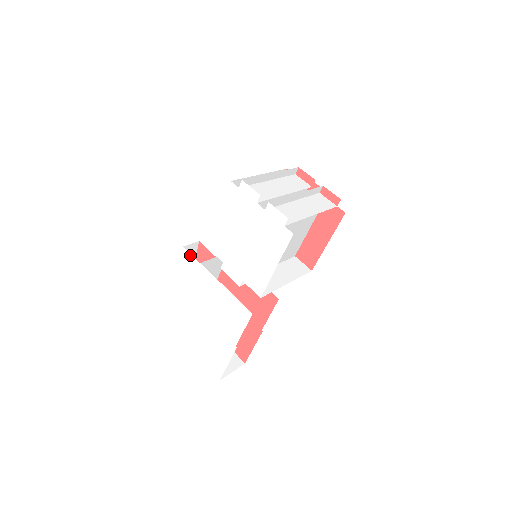
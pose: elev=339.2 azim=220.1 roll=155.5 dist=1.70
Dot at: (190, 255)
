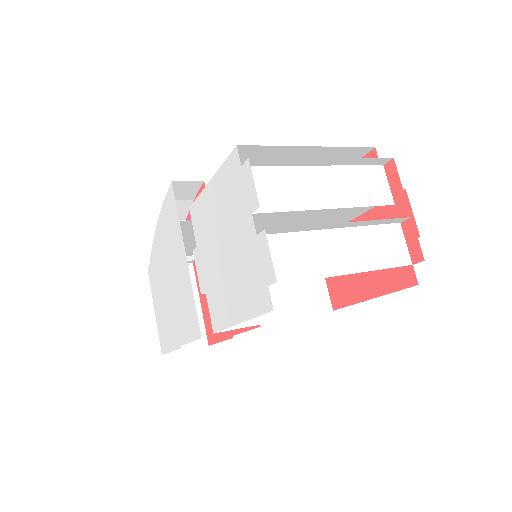
Dot at: (174, 200)
